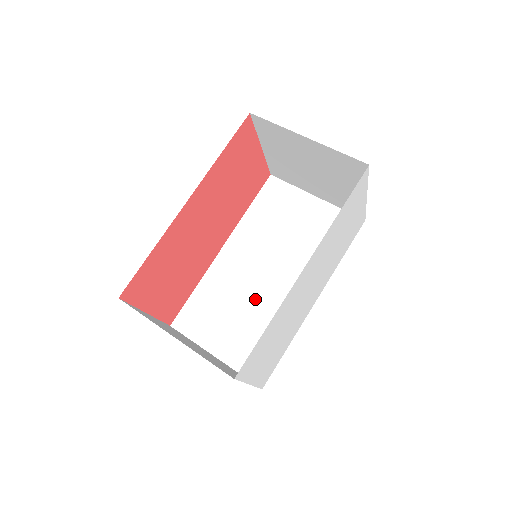
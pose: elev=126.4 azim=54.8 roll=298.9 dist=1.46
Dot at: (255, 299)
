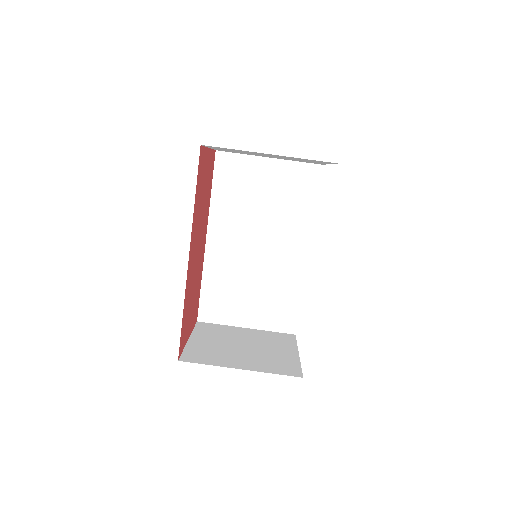
Dot at: (258, 271)
